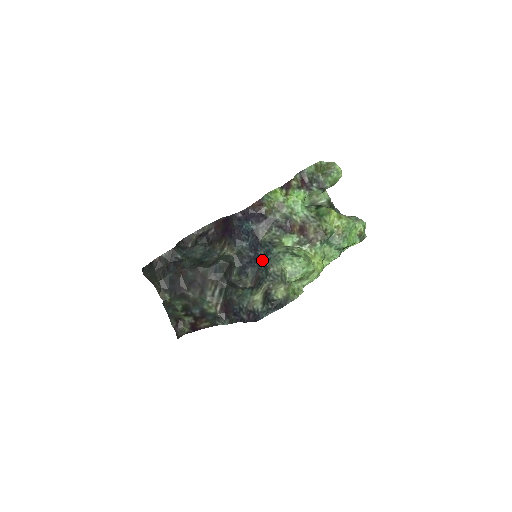
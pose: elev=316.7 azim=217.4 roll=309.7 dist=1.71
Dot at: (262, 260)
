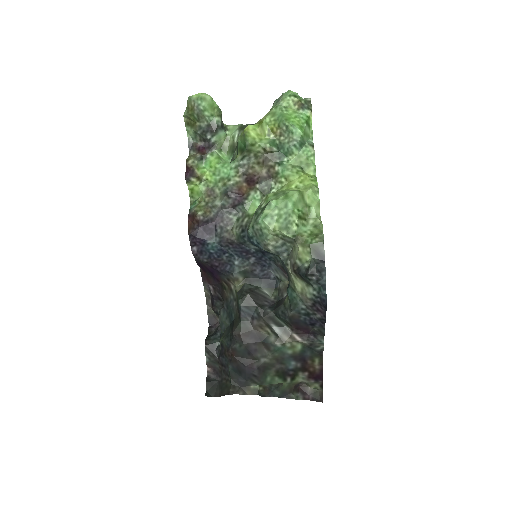
Dot at: (262, 252)
